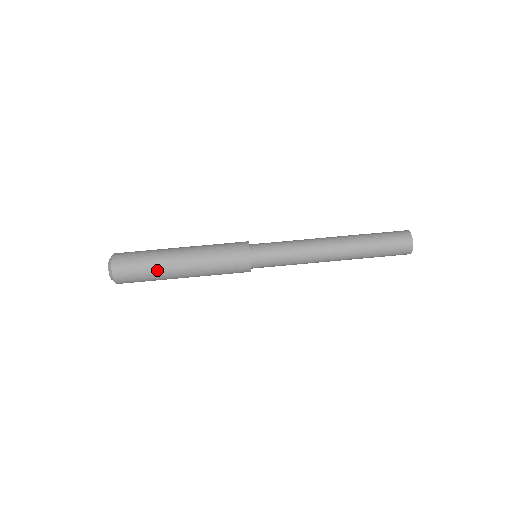
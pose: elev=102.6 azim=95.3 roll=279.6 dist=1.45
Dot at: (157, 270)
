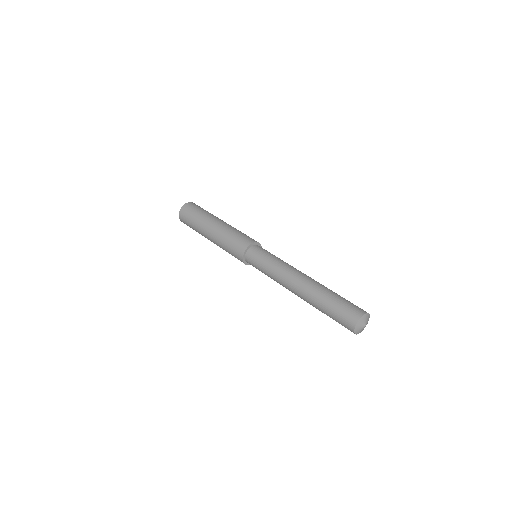
Dot at: (200, 220)
